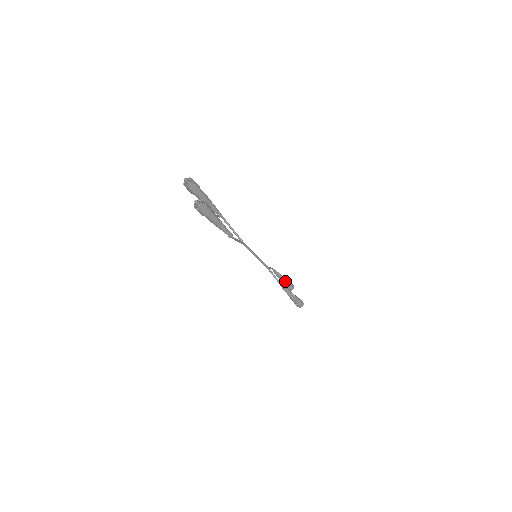
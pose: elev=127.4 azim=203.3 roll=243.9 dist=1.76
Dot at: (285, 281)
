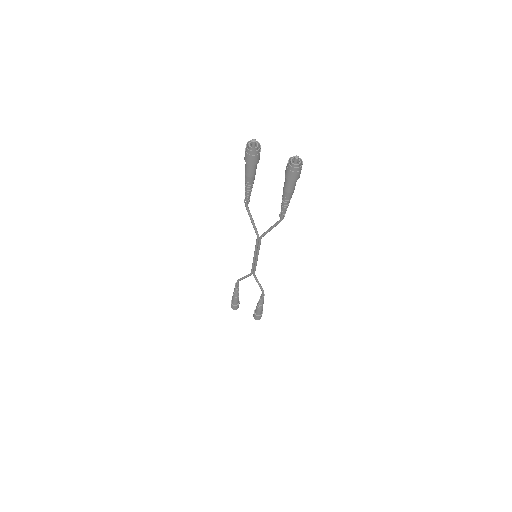
Dot at: occluded
